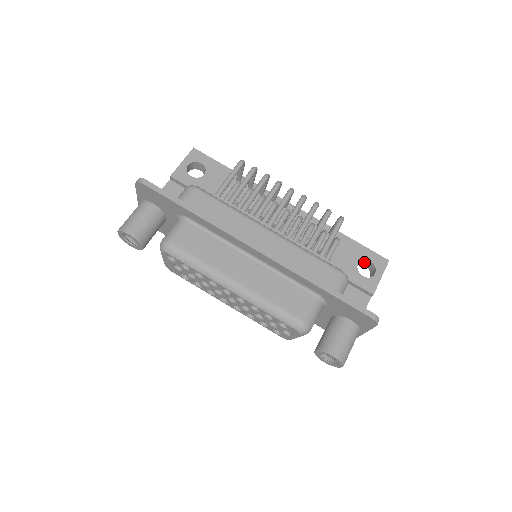
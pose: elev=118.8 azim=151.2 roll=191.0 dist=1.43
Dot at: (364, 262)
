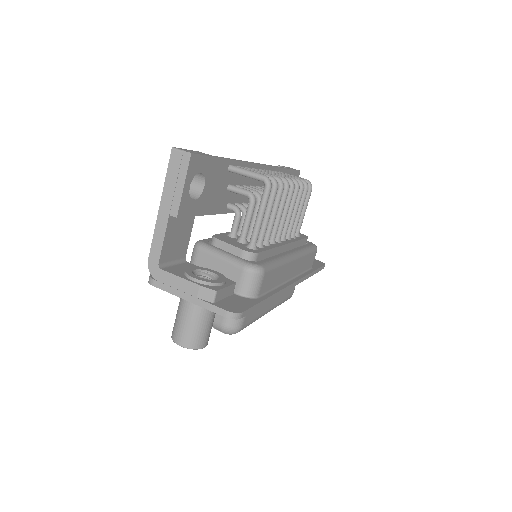
Dot at: occluded
